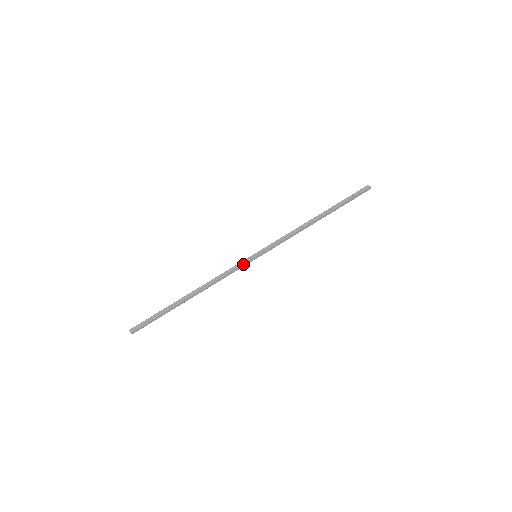
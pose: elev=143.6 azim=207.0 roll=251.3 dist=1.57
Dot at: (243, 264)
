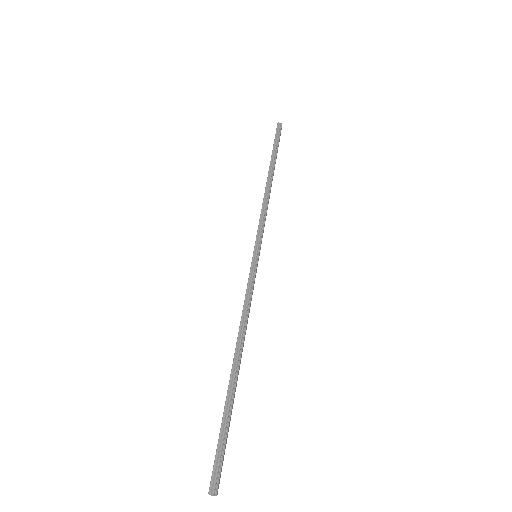
Dot at: (255, 274)
